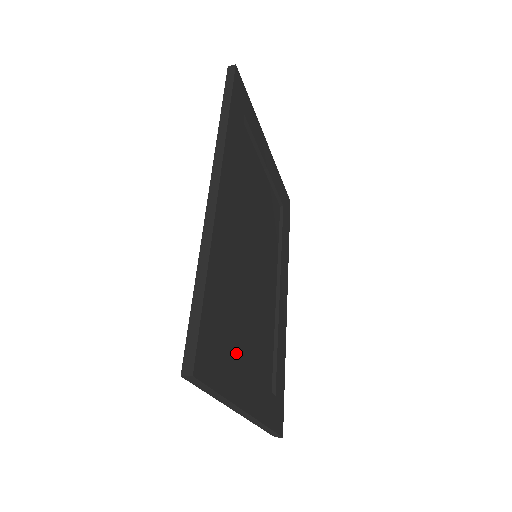
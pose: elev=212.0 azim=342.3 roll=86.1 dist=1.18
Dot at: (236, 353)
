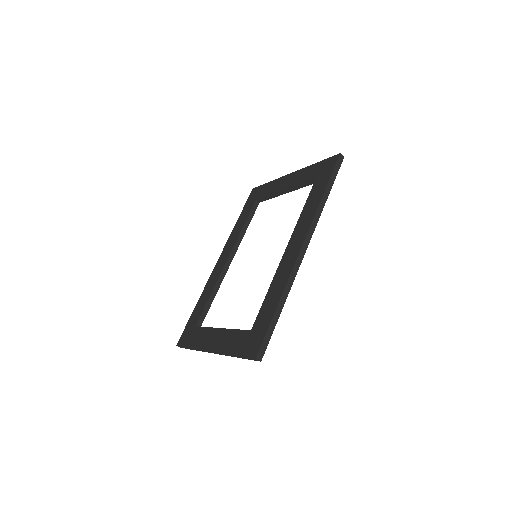
Dot at: occluded
